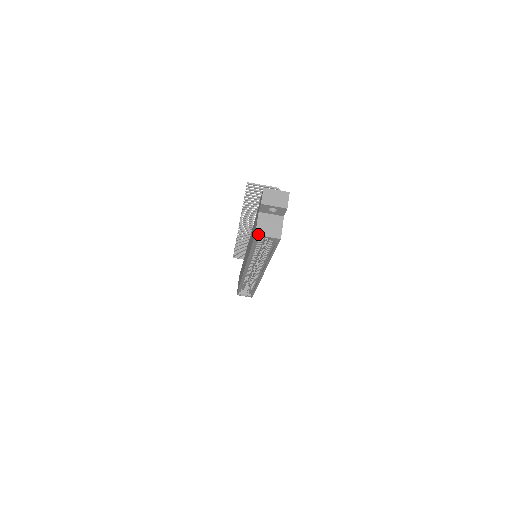
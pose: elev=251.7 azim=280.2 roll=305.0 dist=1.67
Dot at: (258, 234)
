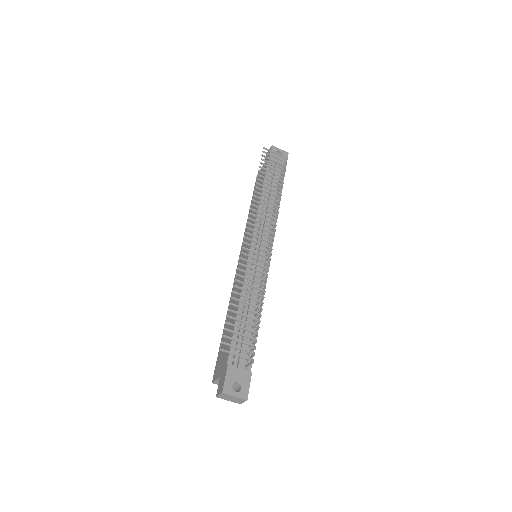
Dot at: occluded
